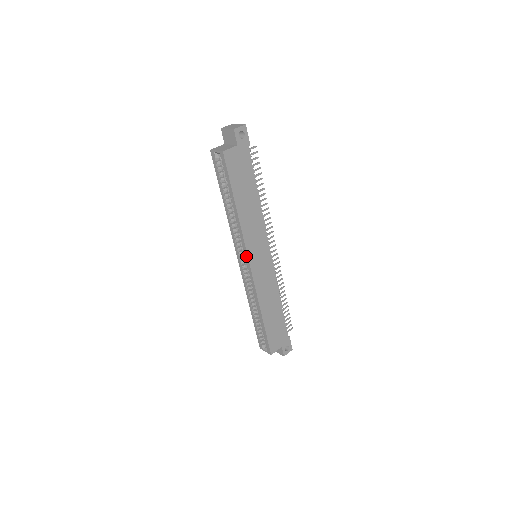
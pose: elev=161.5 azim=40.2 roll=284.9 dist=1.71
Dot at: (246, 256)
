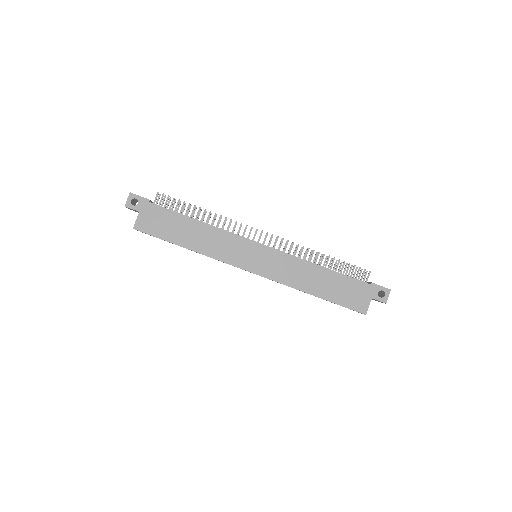
Dot at: occluded
